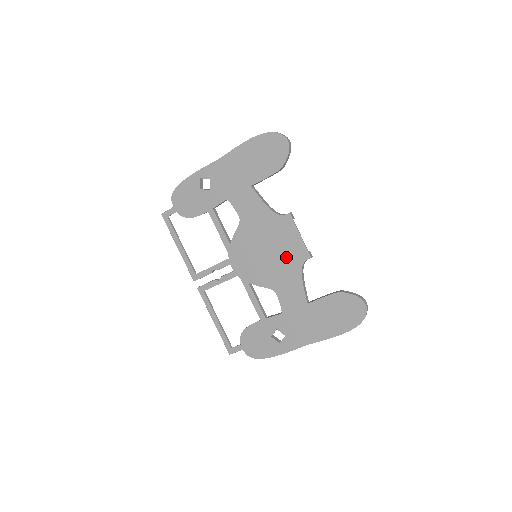
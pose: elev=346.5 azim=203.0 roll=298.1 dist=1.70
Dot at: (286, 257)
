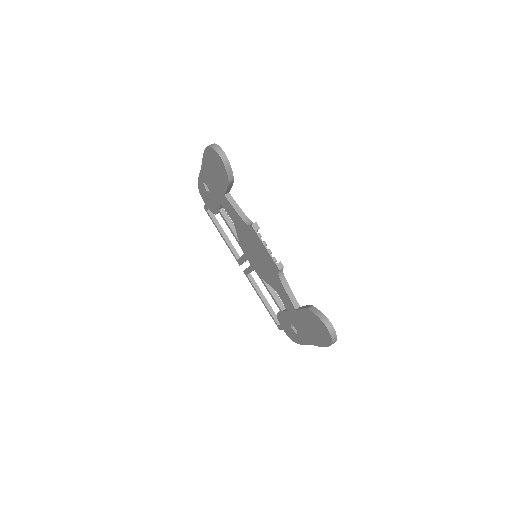
Dot at: (267, 264)
